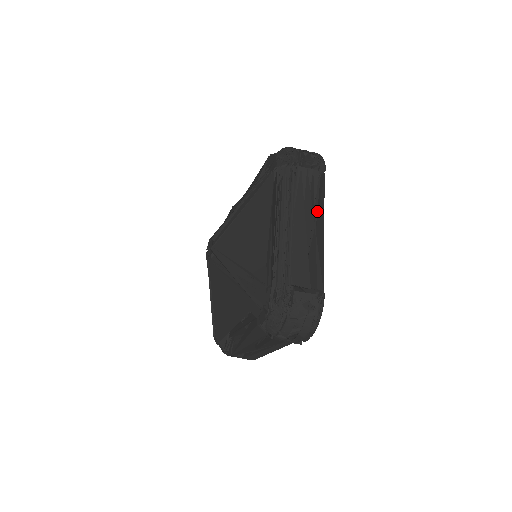
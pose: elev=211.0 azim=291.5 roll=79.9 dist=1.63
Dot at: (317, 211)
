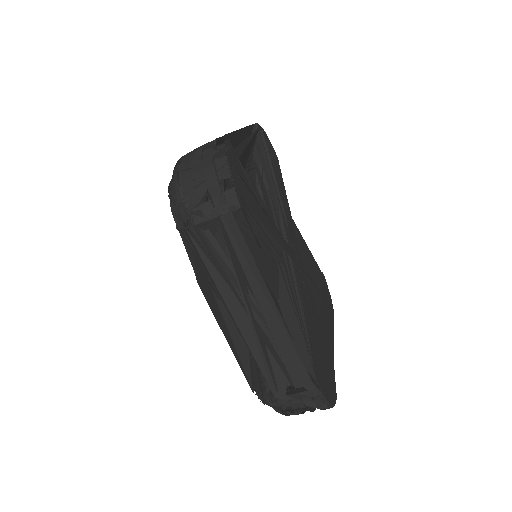
Dot at: occluded
